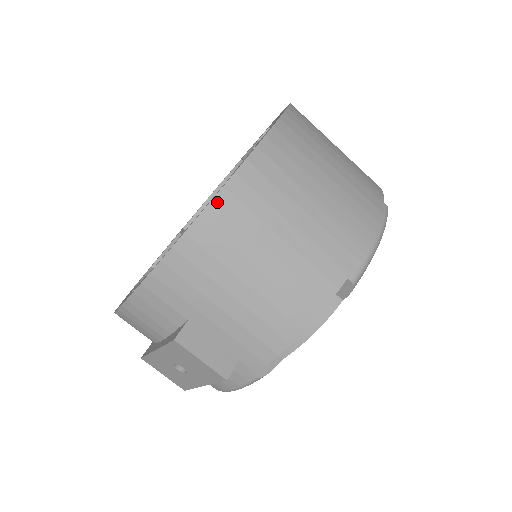
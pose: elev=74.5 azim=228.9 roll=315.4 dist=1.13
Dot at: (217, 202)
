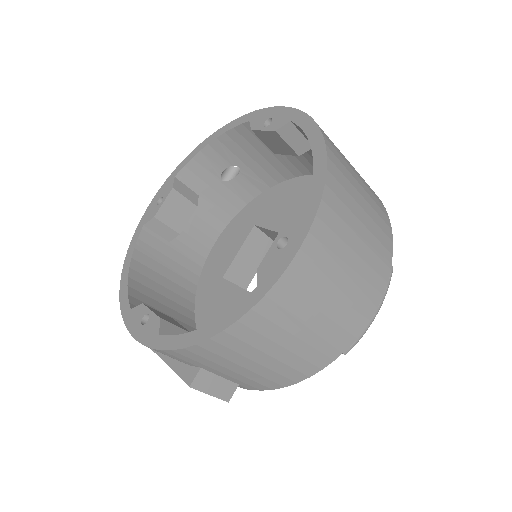
Dot at: (244, 320)
